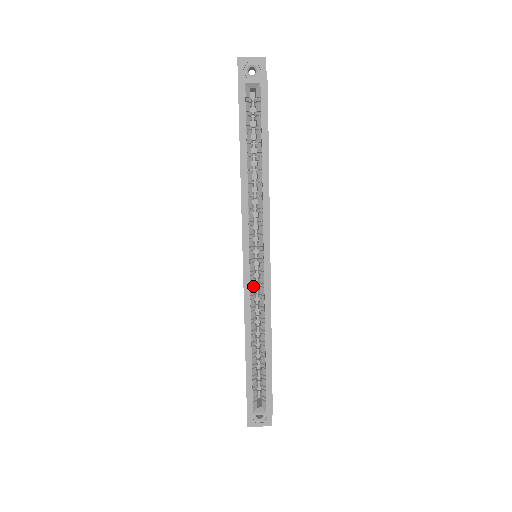
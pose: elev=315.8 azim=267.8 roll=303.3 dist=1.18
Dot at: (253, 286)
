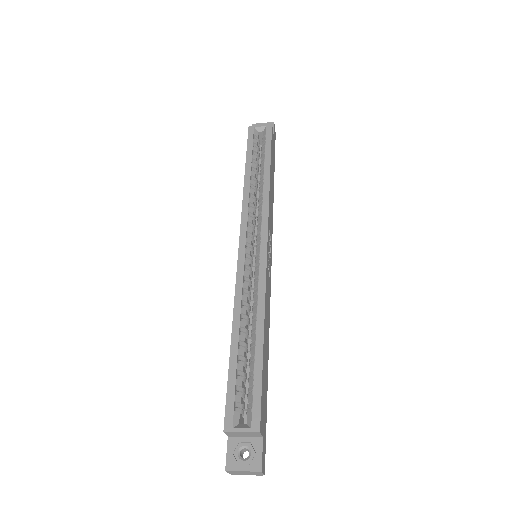
Dot at: (248, 273)
